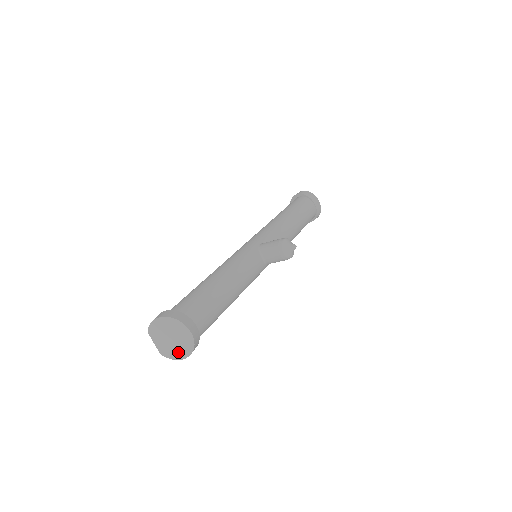
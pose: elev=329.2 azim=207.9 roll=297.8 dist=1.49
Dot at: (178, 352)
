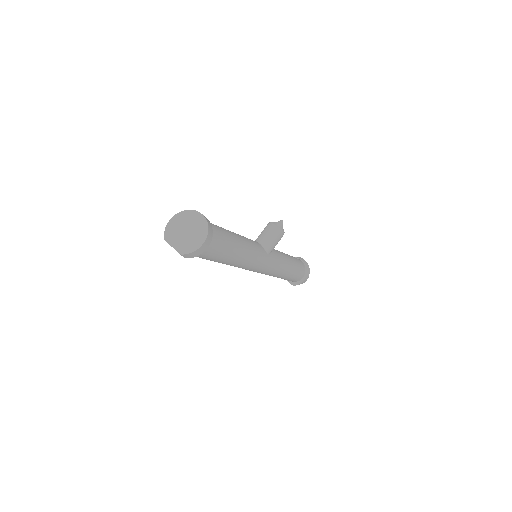
Dot at: (195, 241)
